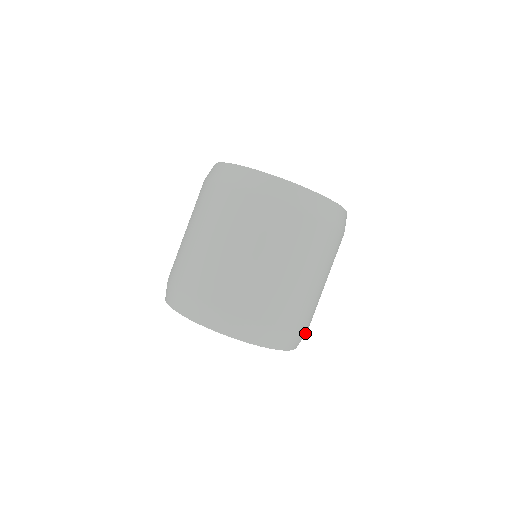
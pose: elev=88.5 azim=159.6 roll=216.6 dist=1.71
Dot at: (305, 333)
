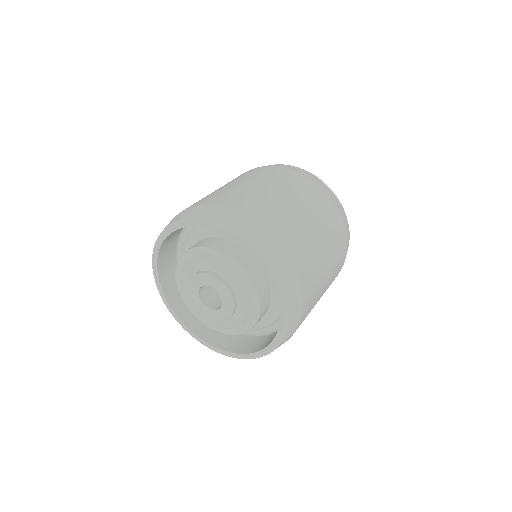
Dot at: occluded
